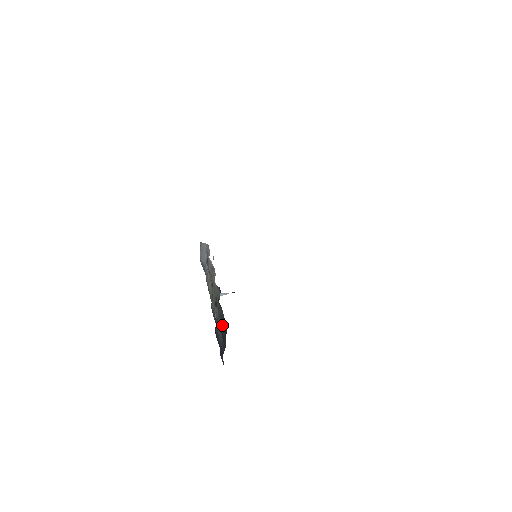
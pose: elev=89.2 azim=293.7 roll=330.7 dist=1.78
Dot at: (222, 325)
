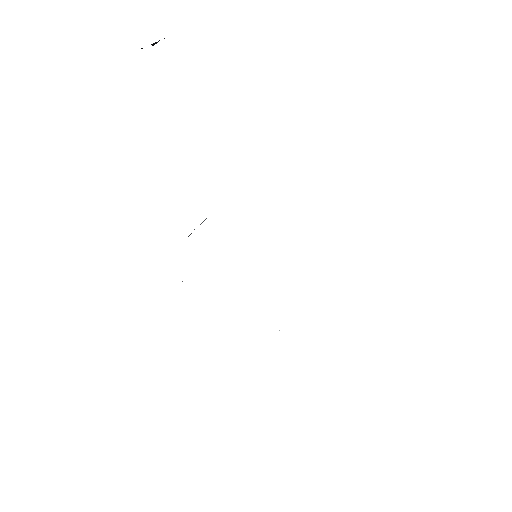
Dot at: occluded
